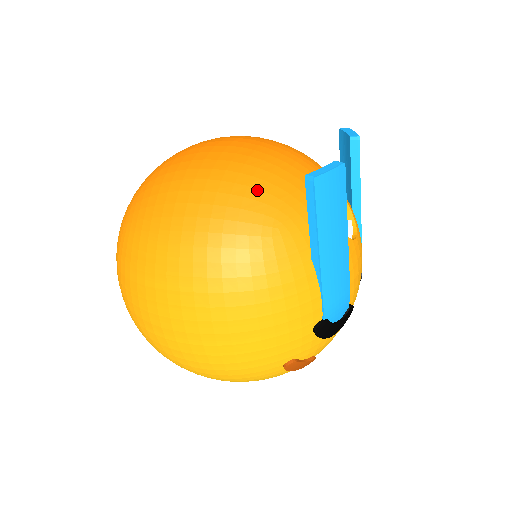
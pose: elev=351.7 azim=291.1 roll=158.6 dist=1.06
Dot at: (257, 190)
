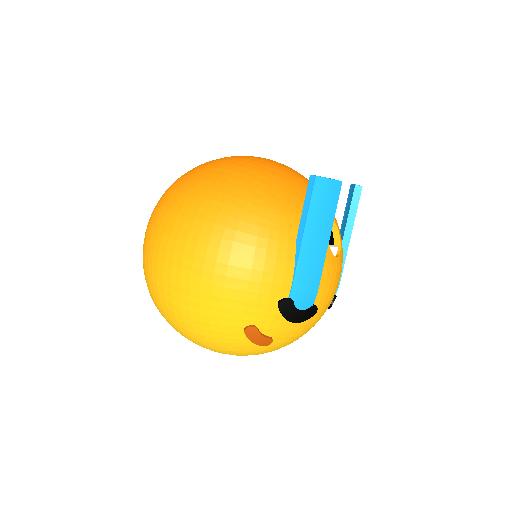
Dot at: (274, 183)
